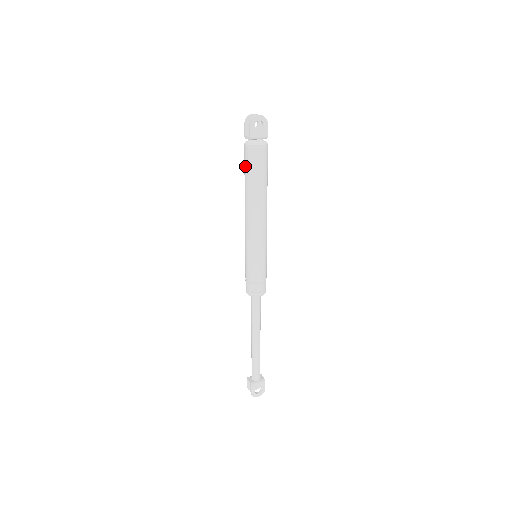
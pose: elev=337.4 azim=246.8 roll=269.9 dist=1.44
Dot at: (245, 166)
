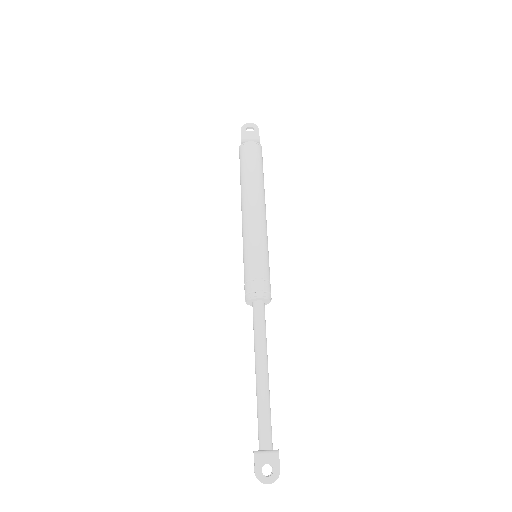
Dot at: occluded
